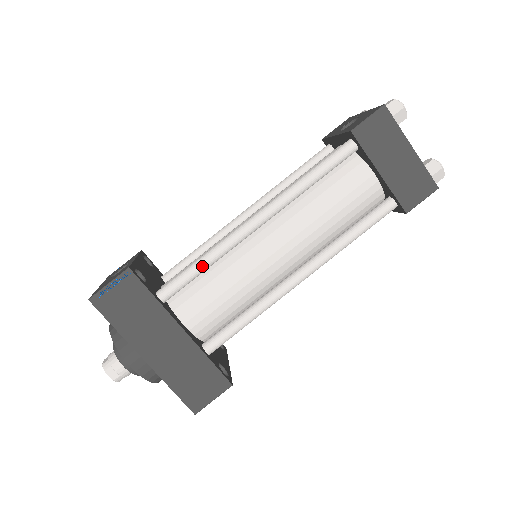
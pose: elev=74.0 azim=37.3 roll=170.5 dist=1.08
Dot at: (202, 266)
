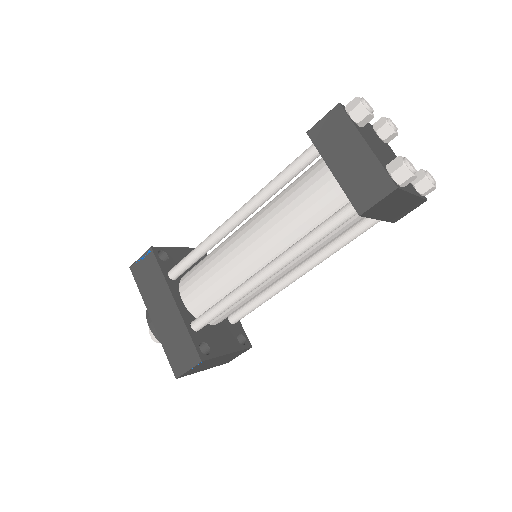
Dot at: (195, 253)
